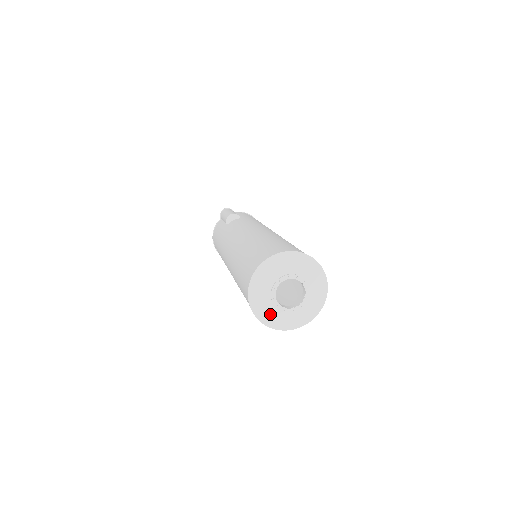
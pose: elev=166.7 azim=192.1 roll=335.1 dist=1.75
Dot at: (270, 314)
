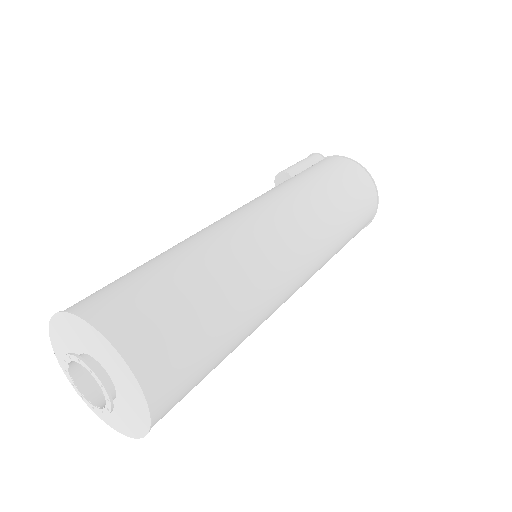
Dot at: occluded
